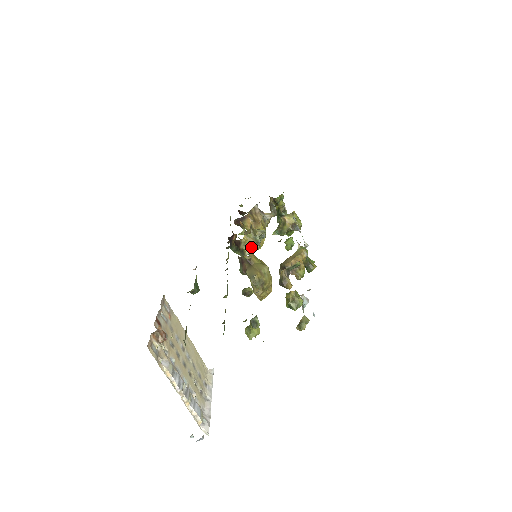
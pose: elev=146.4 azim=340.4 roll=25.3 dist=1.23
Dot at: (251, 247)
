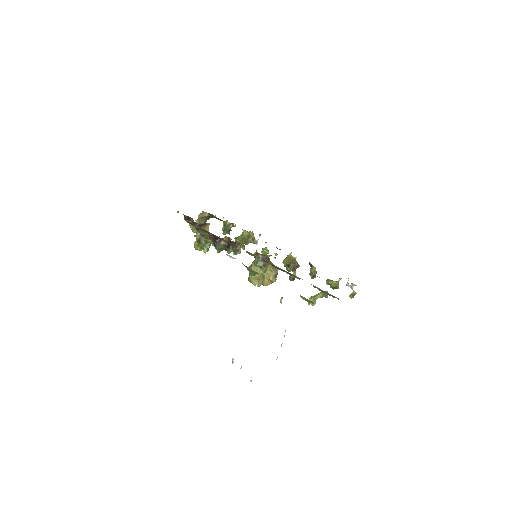
Dot at: occluded
